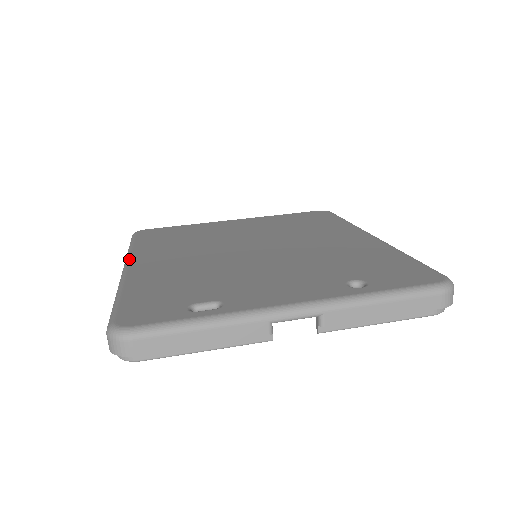
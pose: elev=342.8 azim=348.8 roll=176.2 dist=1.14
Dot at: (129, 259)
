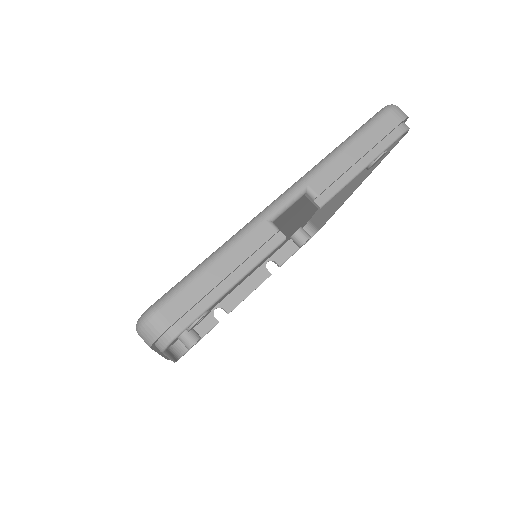
Dot at: occluded
